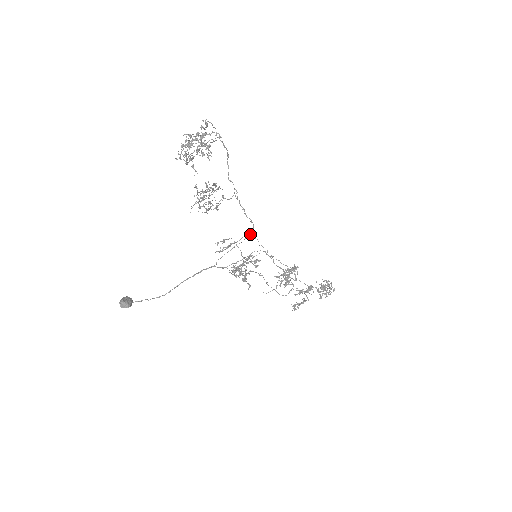
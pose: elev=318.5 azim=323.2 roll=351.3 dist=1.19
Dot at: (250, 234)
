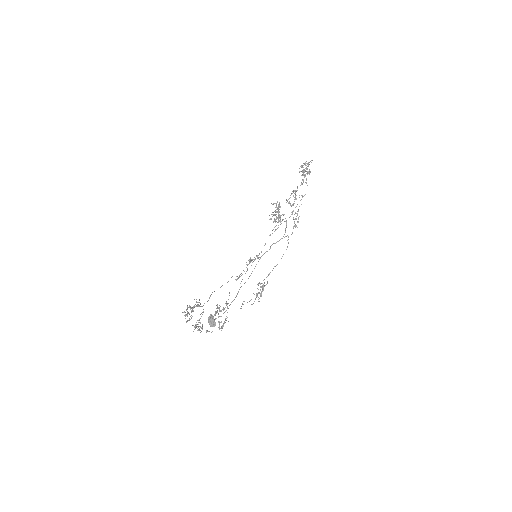
Dot at: occluded
